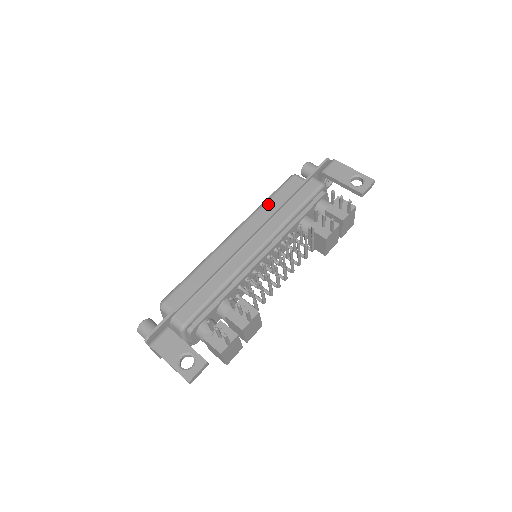
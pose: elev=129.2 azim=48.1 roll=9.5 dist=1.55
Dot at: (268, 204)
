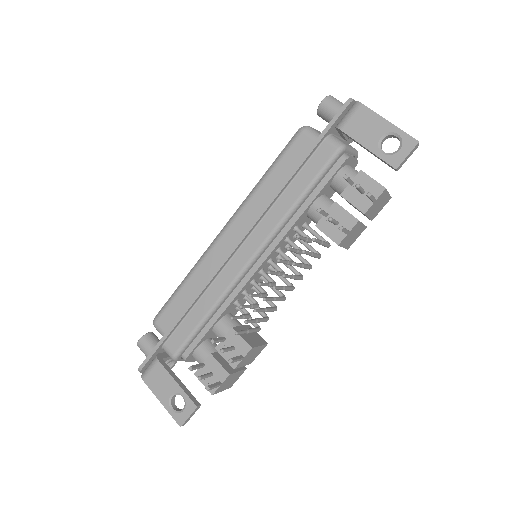
Dot at: (266, 183)
